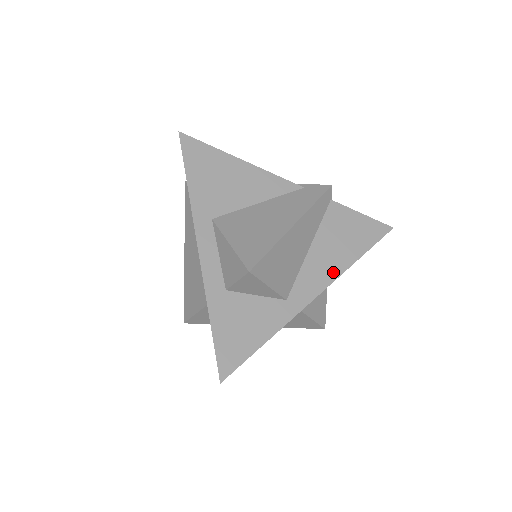
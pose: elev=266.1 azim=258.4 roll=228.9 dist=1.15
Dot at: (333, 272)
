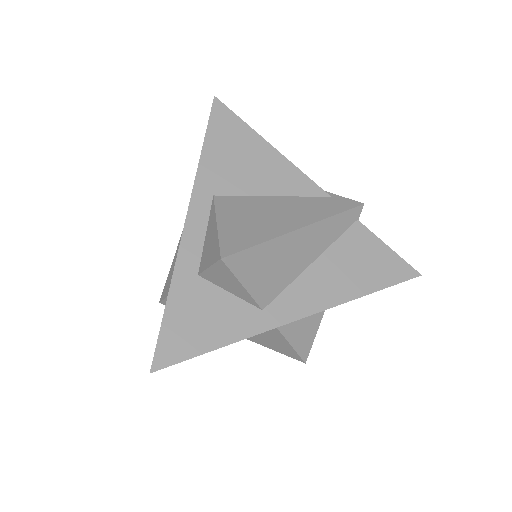
Dot at: (329, 299)
